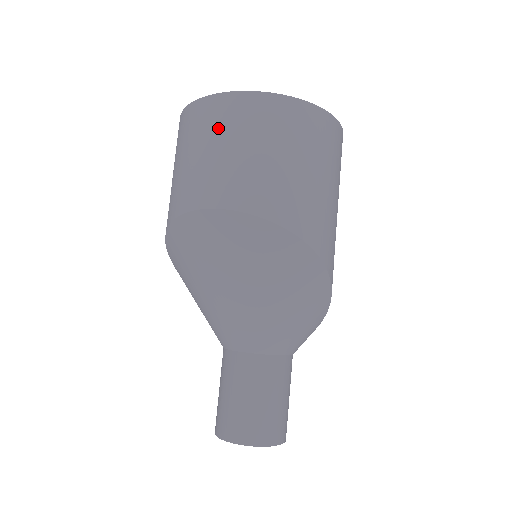
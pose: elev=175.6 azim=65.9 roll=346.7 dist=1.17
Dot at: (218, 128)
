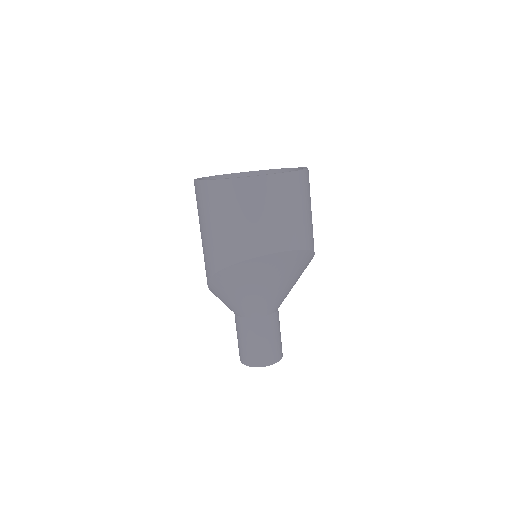
Dot at: (273, 200)
